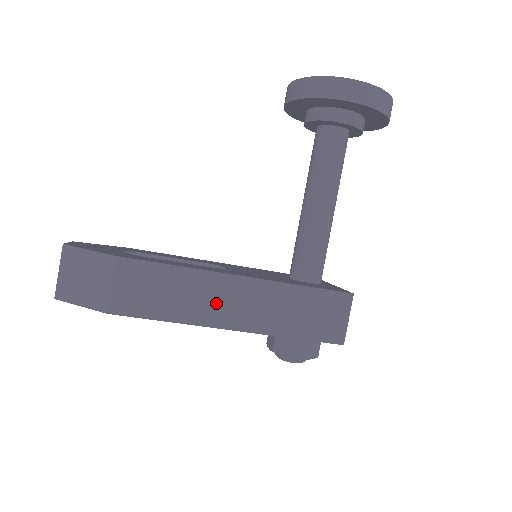
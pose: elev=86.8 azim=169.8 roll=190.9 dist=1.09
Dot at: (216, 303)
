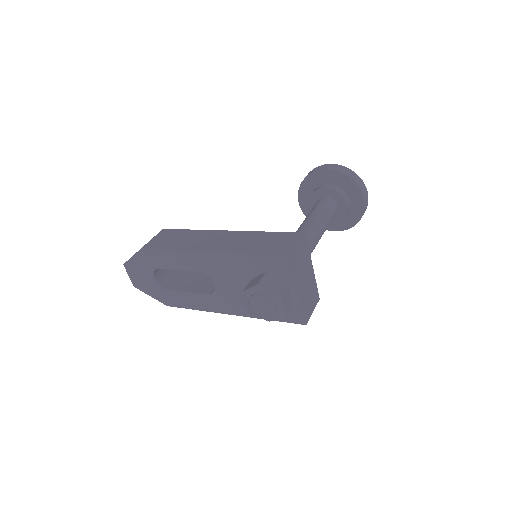
Dot at: (205, 242)
